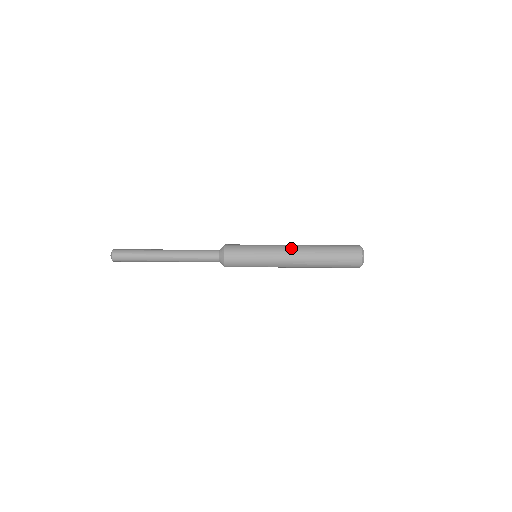
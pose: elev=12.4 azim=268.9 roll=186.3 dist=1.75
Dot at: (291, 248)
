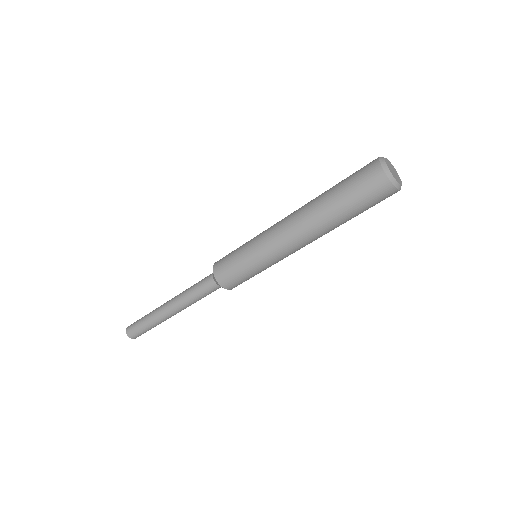
Dot at: occluded
